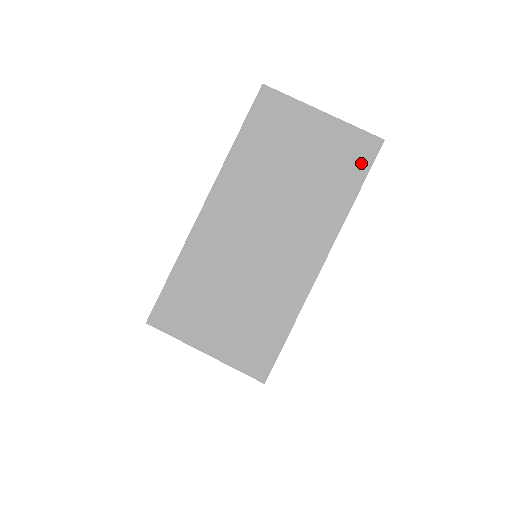
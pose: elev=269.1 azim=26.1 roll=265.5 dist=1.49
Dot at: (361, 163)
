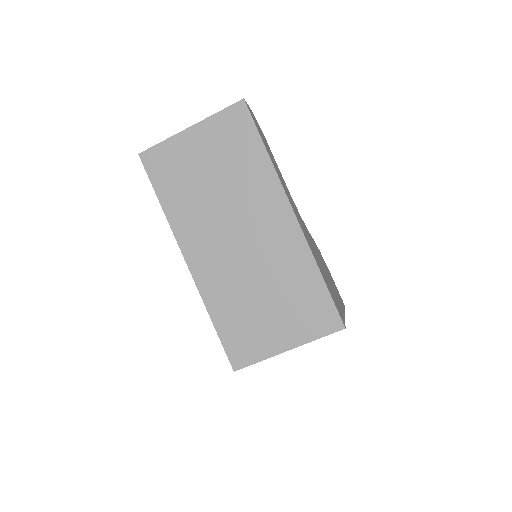
Dot at: (246, 129)
